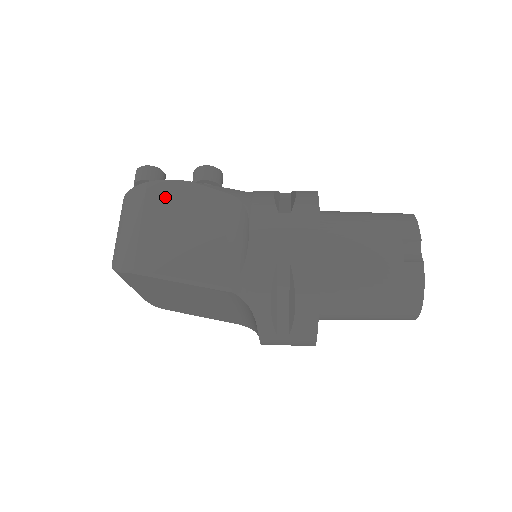
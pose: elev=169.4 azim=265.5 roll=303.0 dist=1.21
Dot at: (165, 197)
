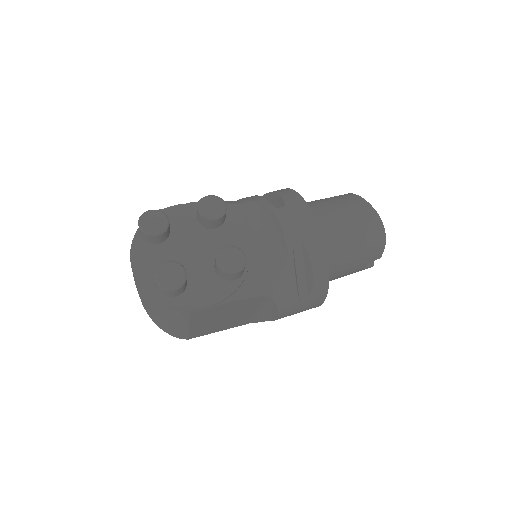
Dot at: (208, 314)
